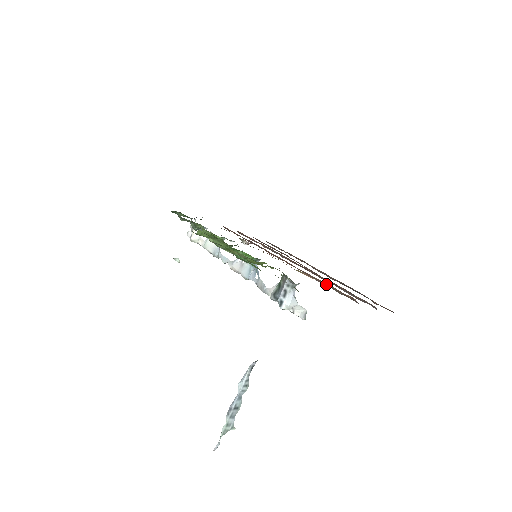
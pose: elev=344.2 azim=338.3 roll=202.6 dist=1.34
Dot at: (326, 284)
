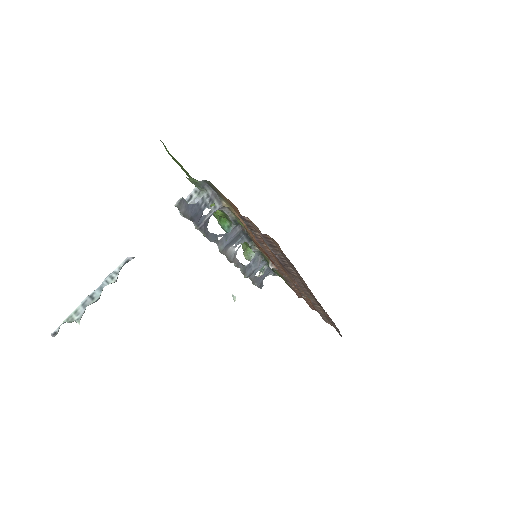
Dot at: occluded
